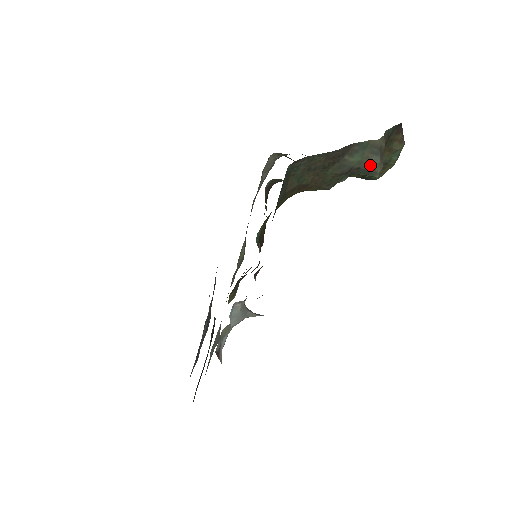
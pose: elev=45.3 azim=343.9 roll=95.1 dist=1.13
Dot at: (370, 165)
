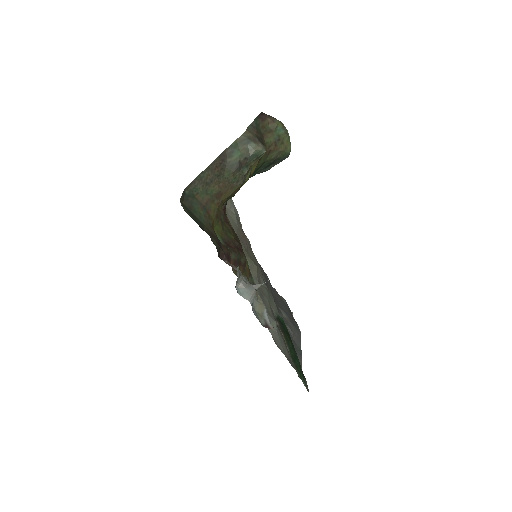
Dot at: (251, 151)
